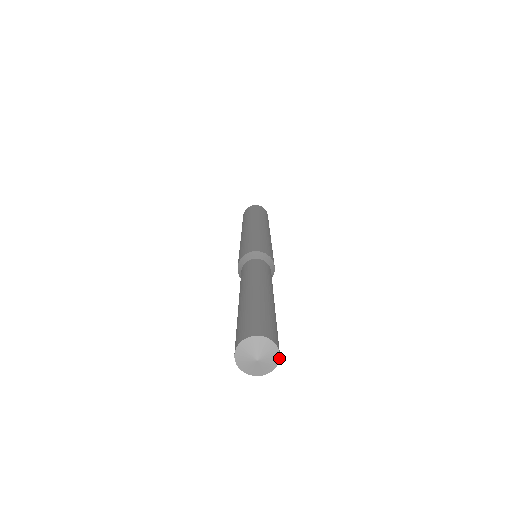
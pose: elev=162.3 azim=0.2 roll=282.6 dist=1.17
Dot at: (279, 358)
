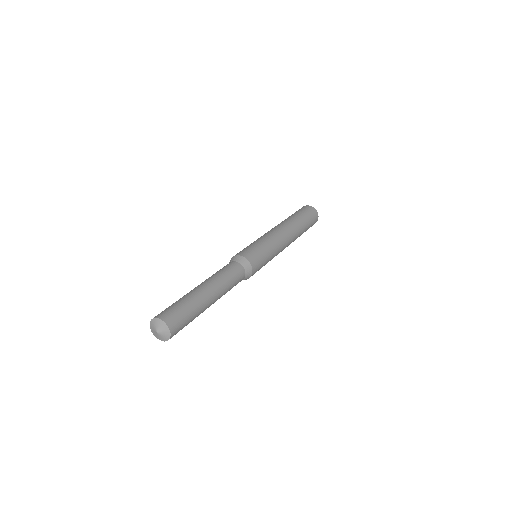
Dot at: (166, 324)
